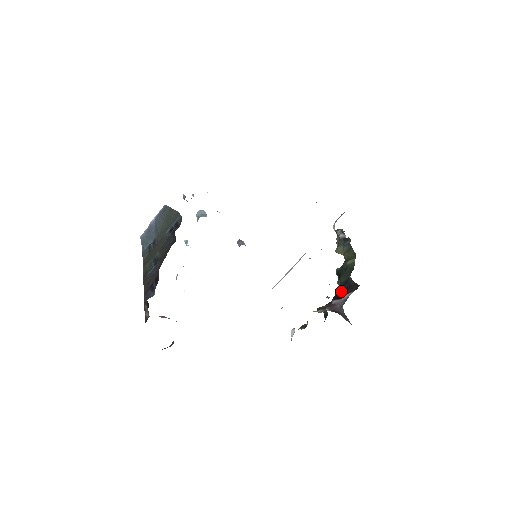
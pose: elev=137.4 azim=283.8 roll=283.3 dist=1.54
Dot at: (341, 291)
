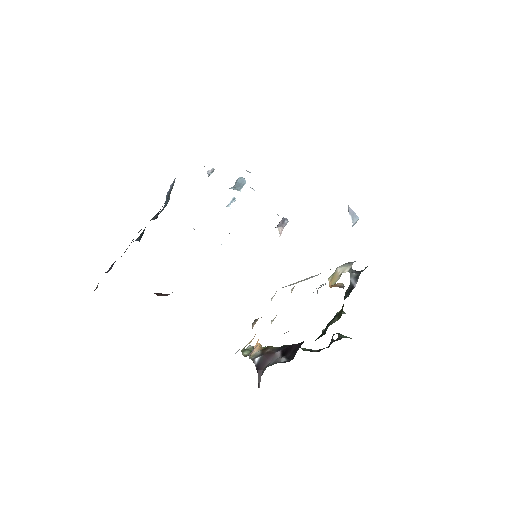
Dot at: (291, 347)
